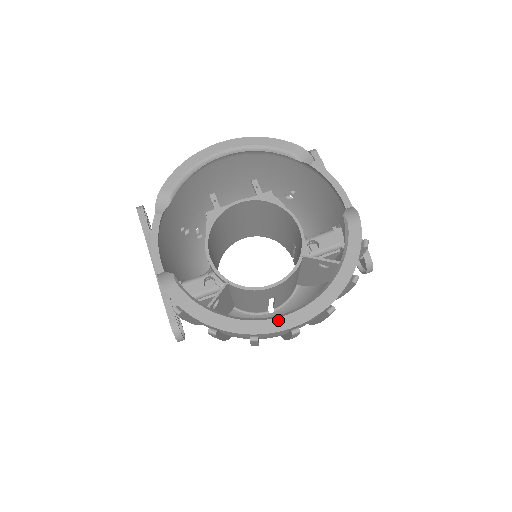
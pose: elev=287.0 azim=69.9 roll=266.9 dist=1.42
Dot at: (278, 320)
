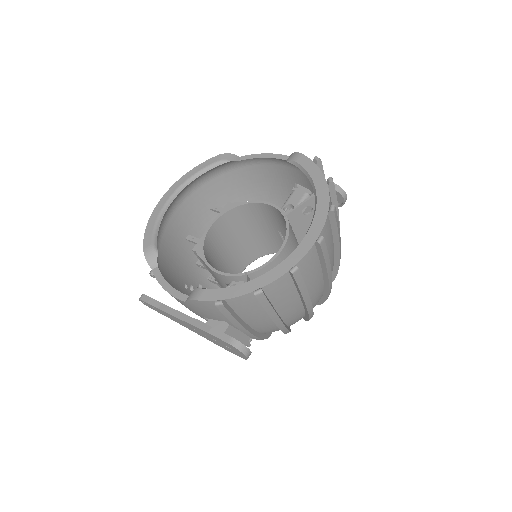
Dot at: (301, 246)
